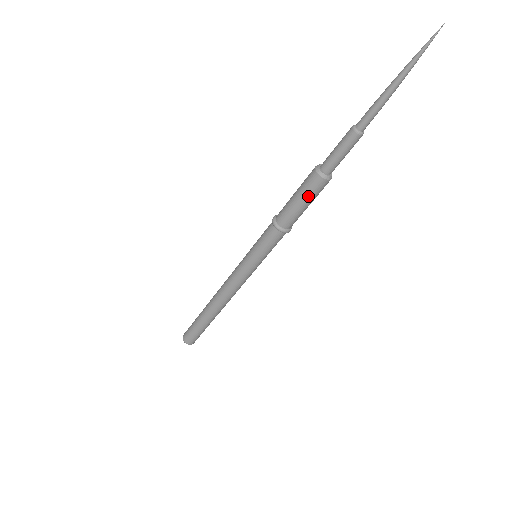
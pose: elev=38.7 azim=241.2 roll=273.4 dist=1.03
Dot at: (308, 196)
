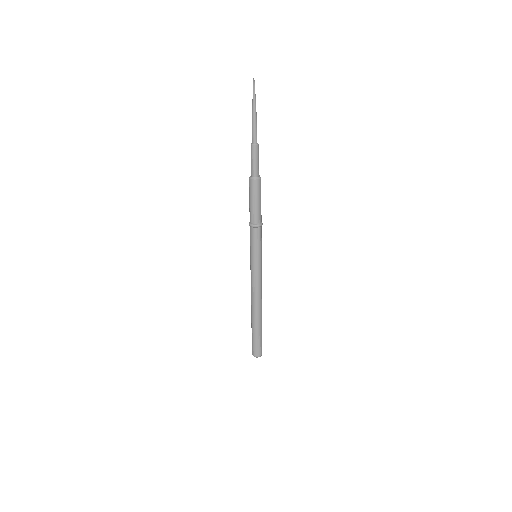
Dot at: (254, 195)
